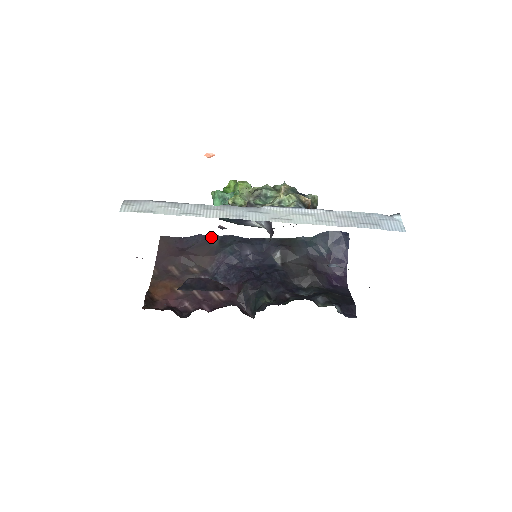
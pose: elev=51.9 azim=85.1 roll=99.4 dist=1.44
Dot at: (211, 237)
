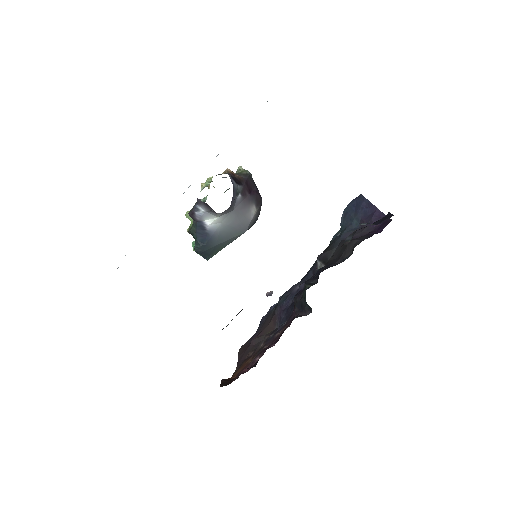
Dot at: (271, 310)
